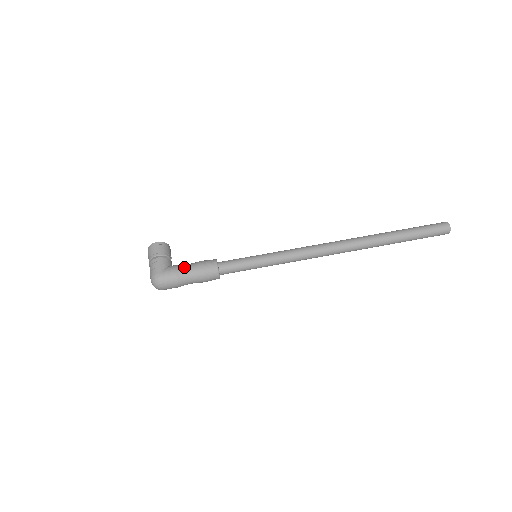
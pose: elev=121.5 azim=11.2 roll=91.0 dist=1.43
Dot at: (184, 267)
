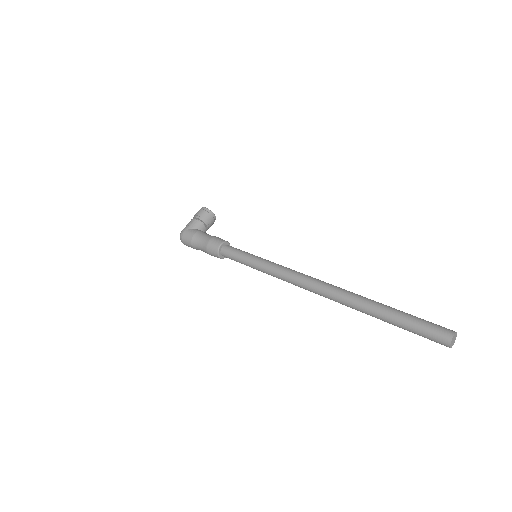
Dot at: (202, 234)
